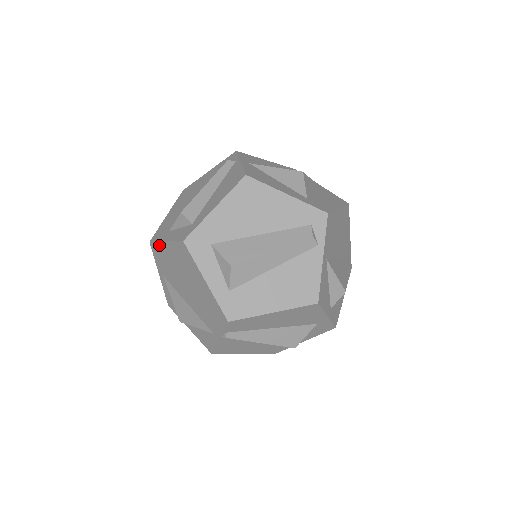
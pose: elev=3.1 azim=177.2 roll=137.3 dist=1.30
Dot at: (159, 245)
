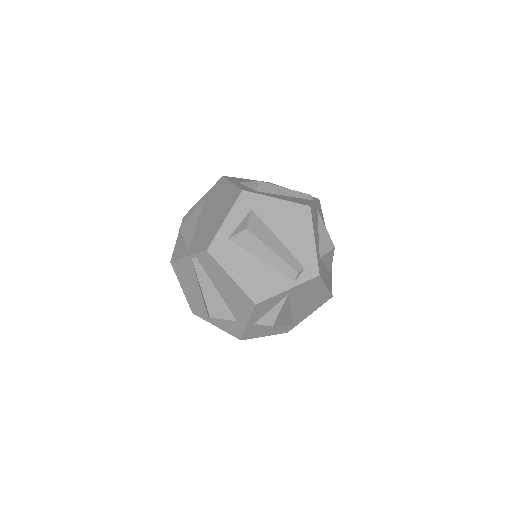
Dot at: (226, 181)
